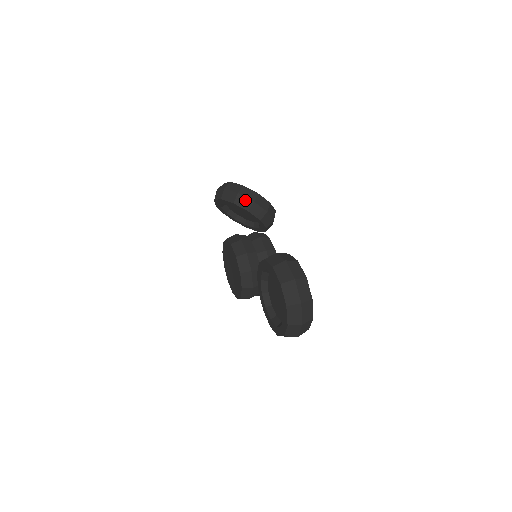
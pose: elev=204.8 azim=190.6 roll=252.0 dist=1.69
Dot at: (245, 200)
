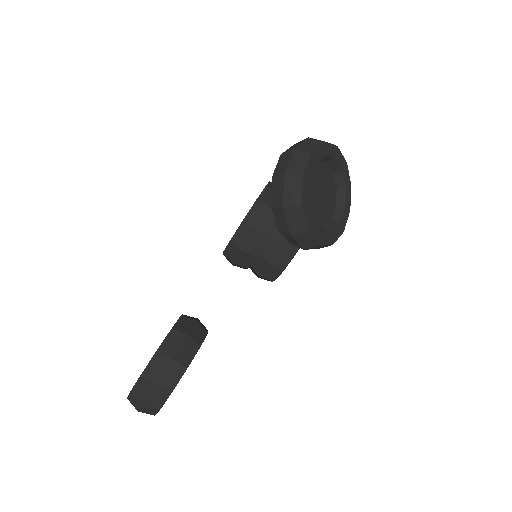
Dot at: (284, 221)
